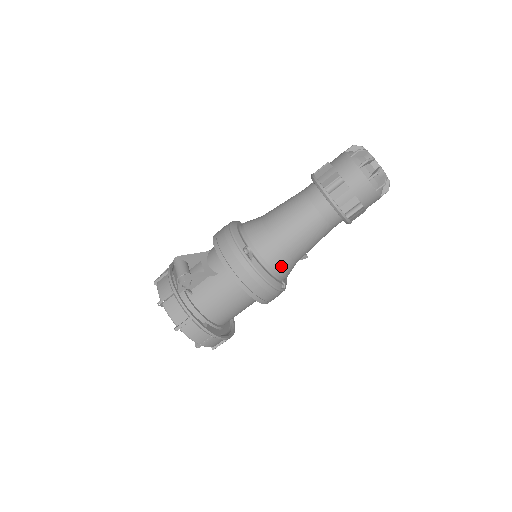
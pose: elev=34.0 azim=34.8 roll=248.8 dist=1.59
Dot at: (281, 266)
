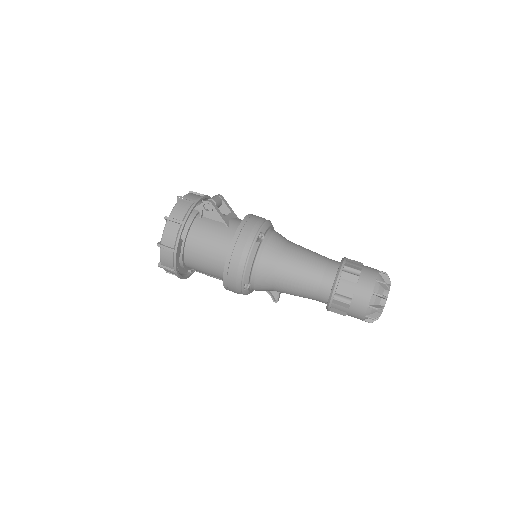
Dot at: (264, 271)
